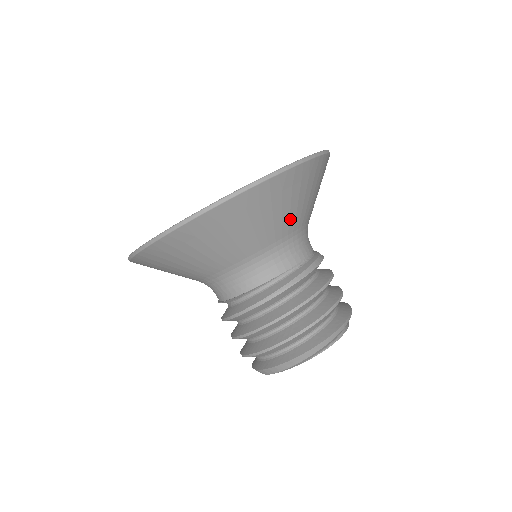
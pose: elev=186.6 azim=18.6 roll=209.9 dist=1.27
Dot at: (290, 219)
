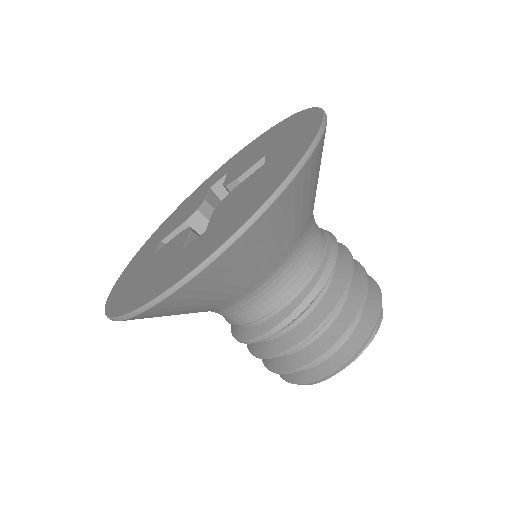
Dot at: (252, 277)
